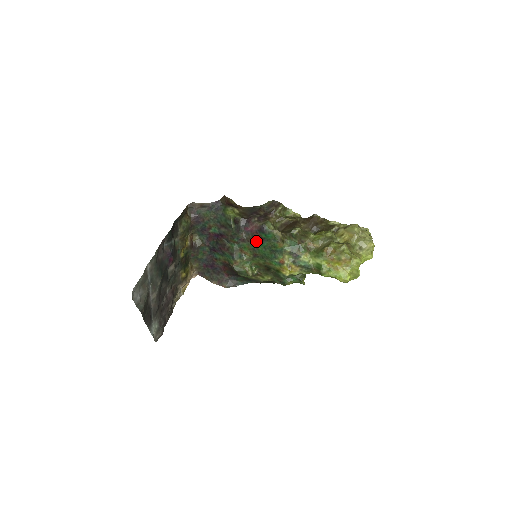
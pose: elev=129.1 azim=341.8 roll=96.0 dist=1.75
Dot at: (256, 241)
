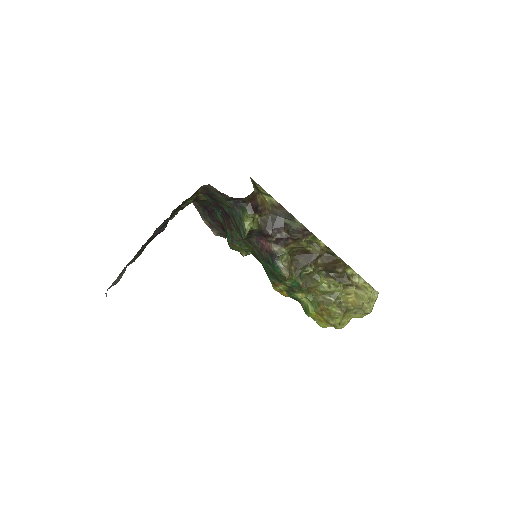
Dot at: (262, 255)
